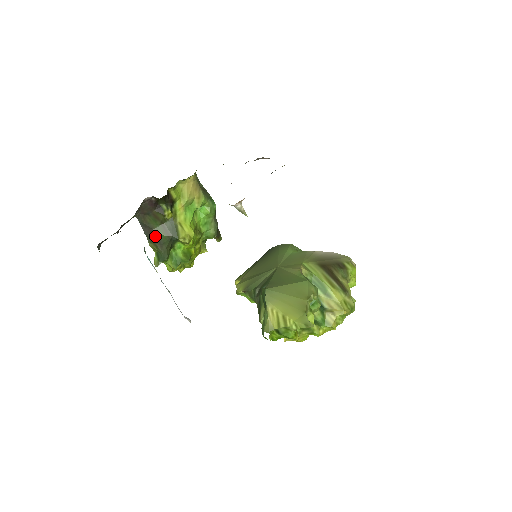
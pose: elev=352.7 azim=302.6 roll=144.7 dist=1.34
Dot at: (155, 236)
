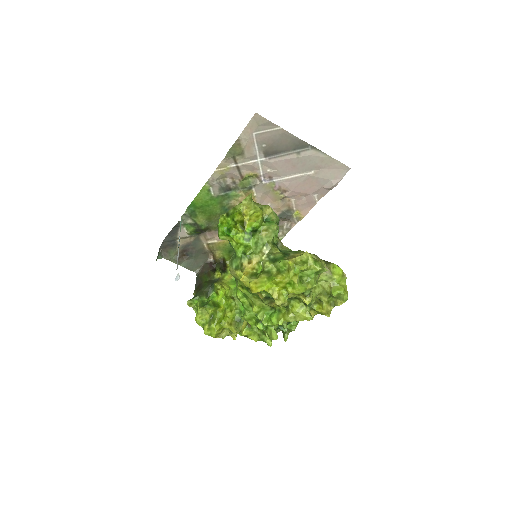
Dot at: (201, 285)
